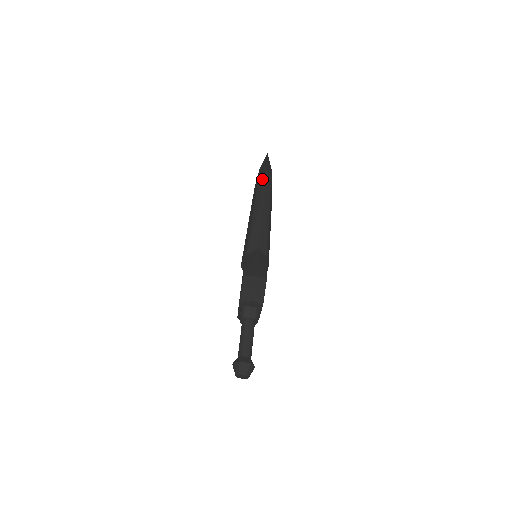
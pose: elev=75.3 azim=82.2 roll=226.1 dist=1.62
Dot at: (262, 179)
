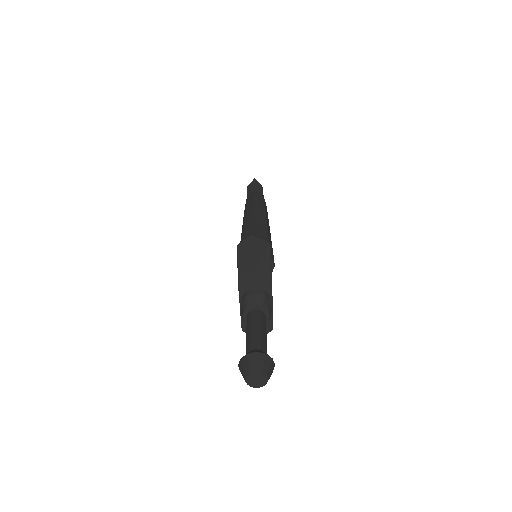
Dot at: (251, 187)
